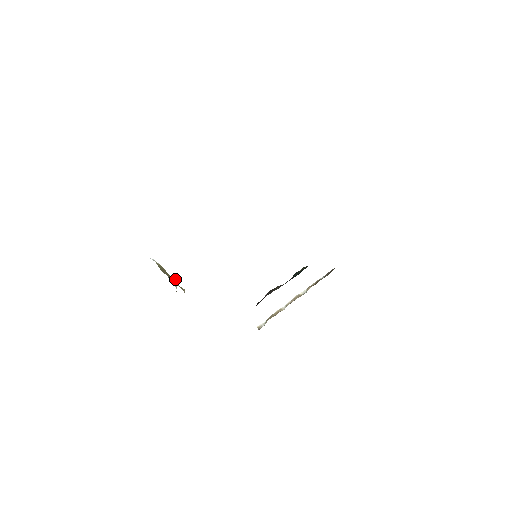
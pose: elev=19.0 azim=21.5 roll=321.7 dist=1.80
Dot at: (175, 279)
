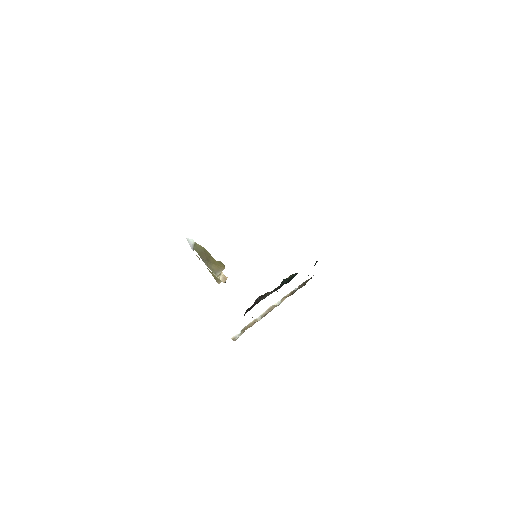
Dot at: (222, 265)
